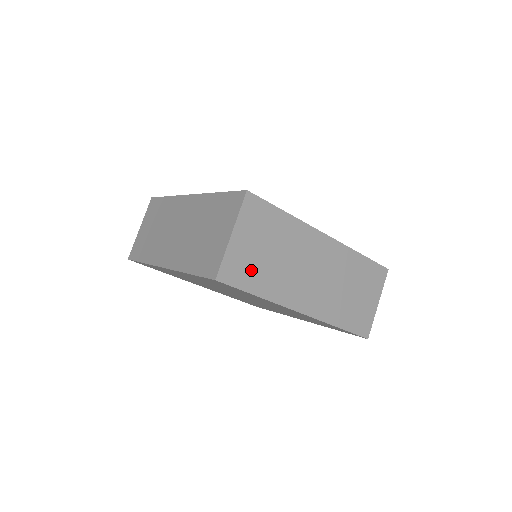
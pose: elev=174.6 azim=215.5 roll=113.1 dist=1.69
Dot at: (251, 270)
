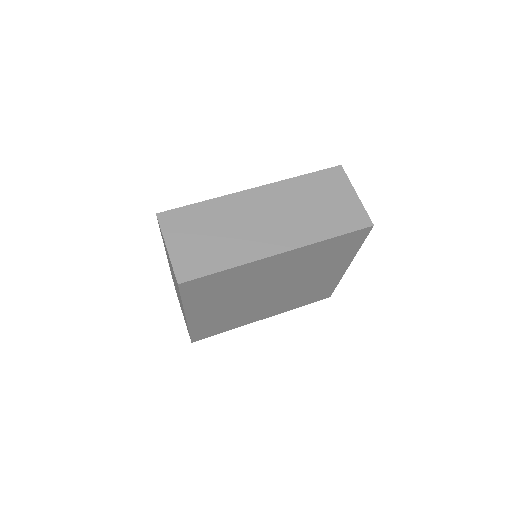
Dot at: (203, 257)
